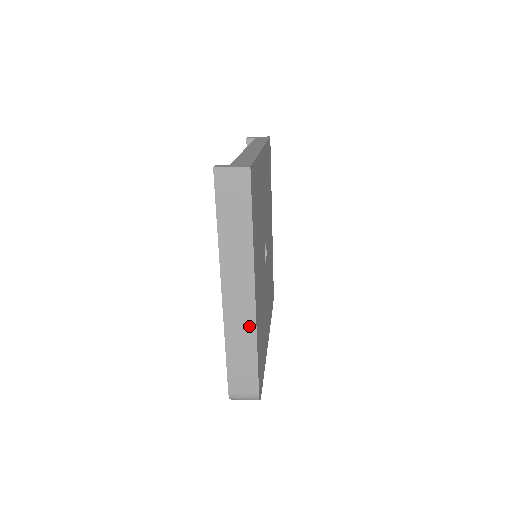
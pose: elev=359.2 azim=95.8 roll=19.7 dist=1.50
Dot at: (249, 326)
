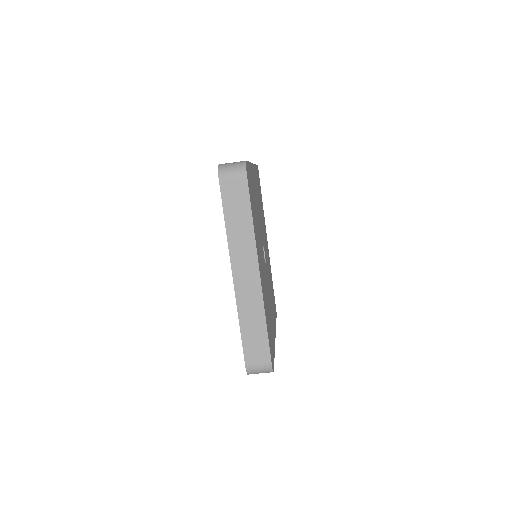
Dot at: occluded
